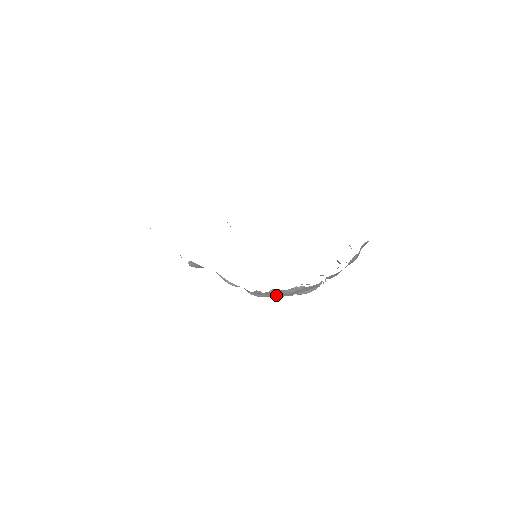
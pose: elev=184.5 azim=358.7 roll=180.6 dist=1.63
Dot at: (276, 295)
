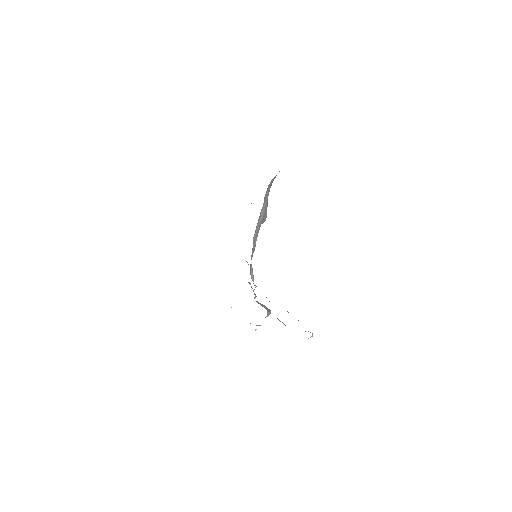
Dot at: occluded
